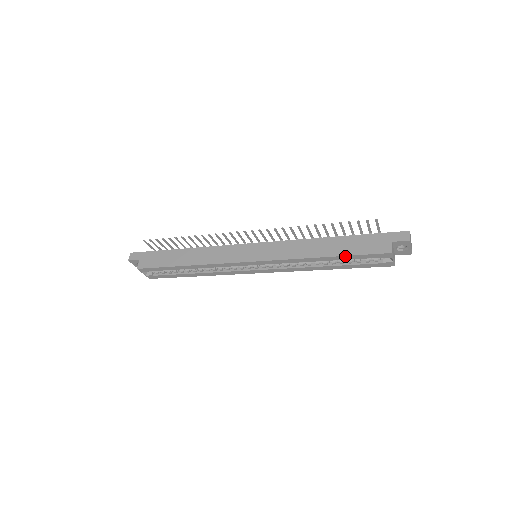
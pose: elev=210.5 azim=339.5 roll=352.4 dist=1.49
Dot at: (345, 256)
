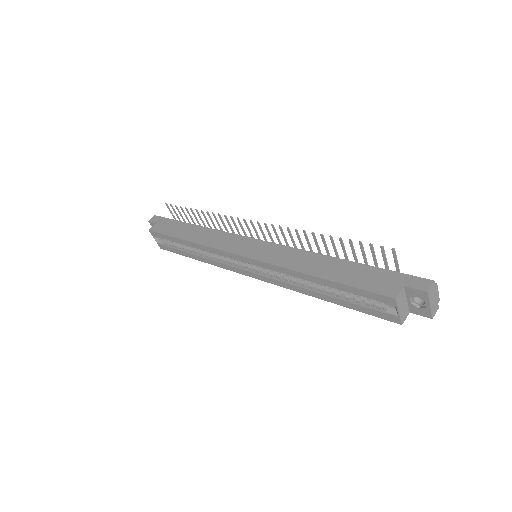
Dot at: (339, 283)
